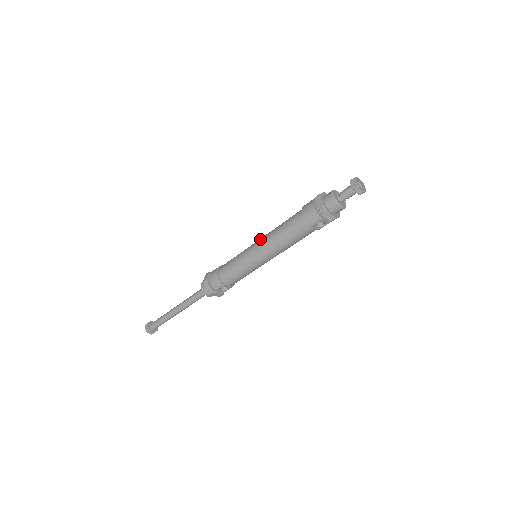
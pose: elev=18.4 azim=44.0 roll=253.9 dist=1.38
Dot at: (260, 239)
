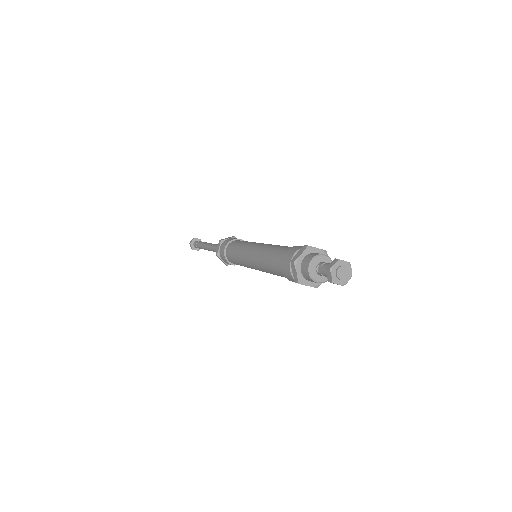
Dot at: (252, 253)
